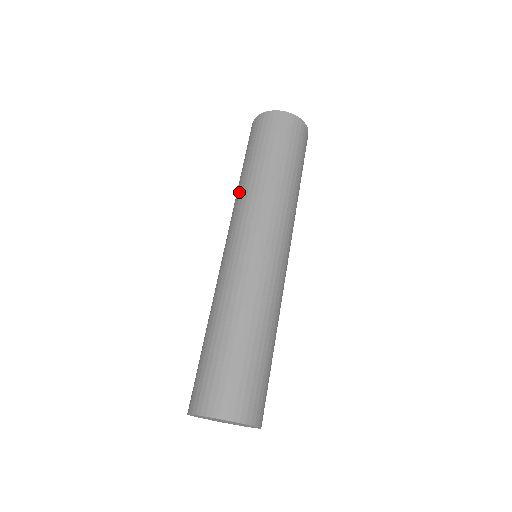
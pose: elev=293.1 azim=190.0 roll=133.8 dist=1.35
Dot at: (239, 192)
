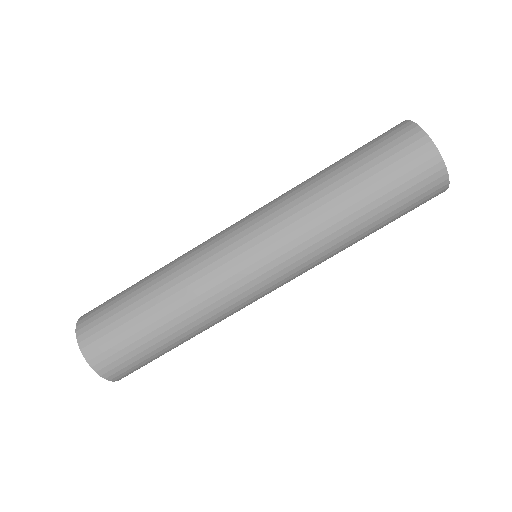
Dot at: (313, 206)
